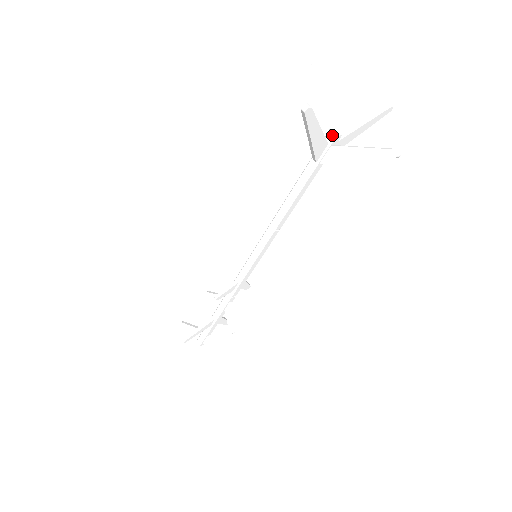
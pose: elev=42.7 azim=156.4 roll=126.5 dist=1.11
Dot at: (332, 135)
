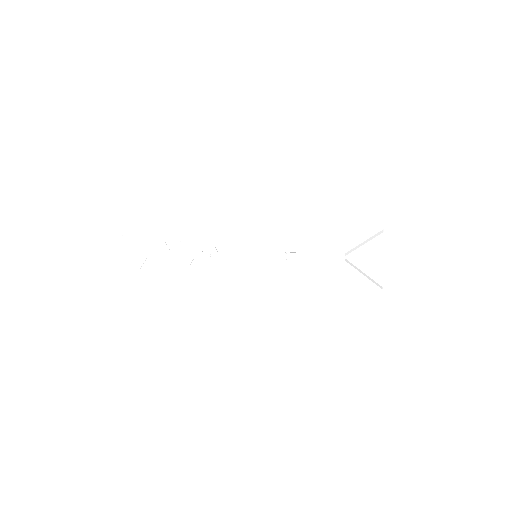
Dot at: (365, 260)
